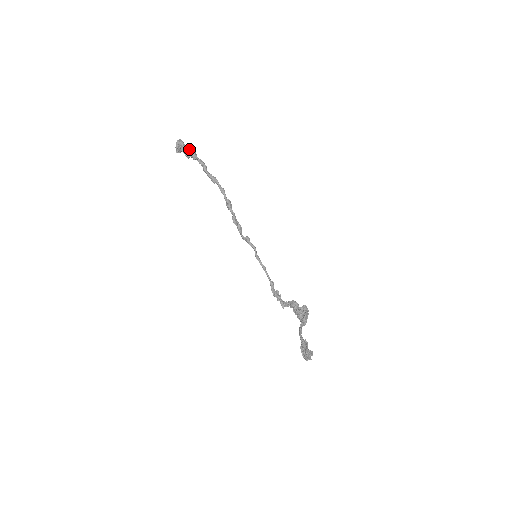
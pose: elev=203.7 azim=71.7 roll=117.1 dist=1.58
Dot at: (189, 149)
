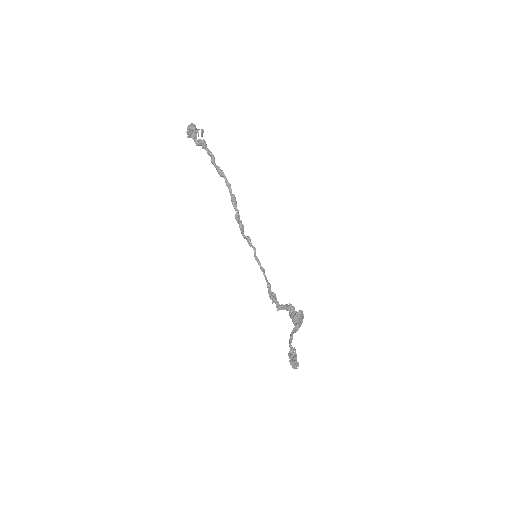
Dot at: (202, 132)
